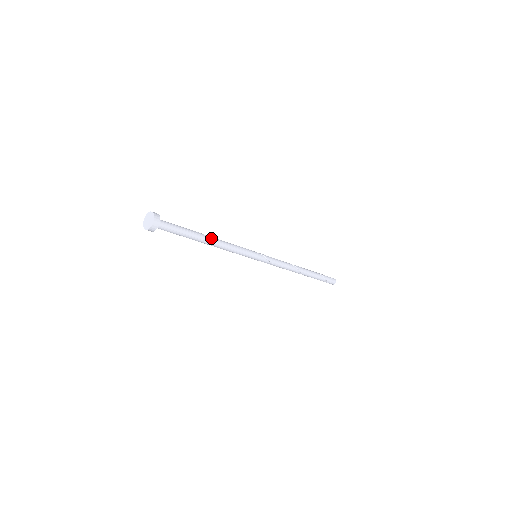
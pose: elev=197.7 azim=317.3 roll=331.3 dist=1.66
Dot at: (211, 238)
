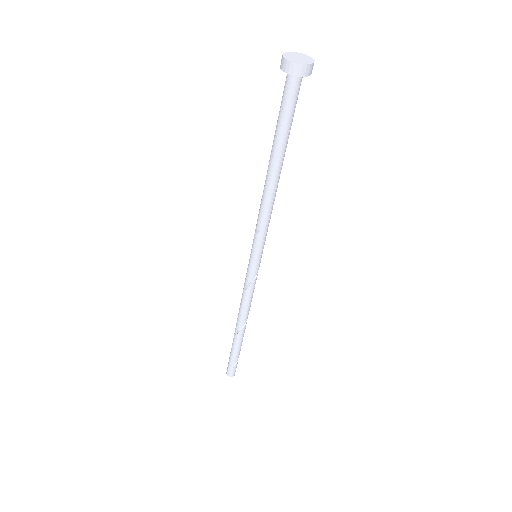
Dot at: occluded
